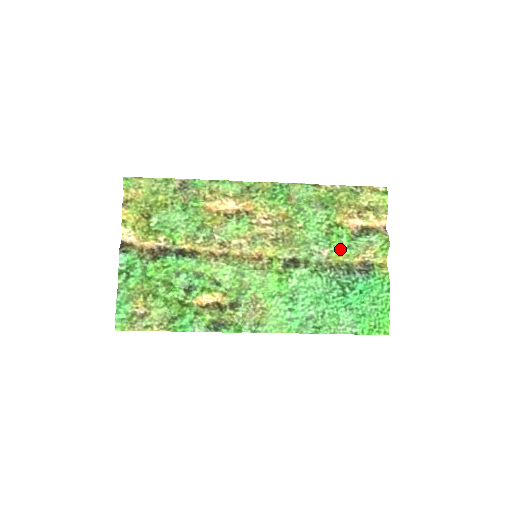
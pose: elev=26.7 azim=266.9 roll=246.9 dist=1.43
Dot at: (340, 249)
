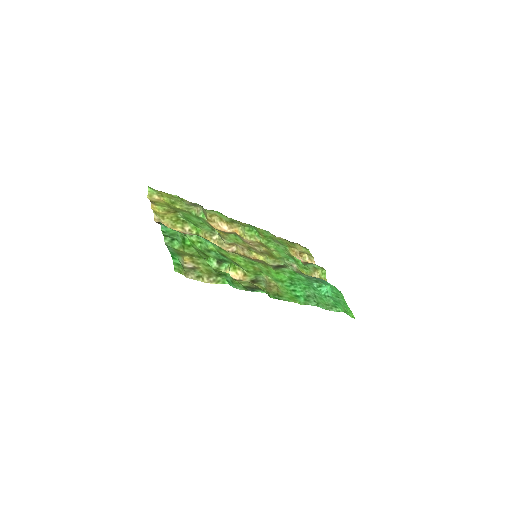
Dot at: (301, 267)
